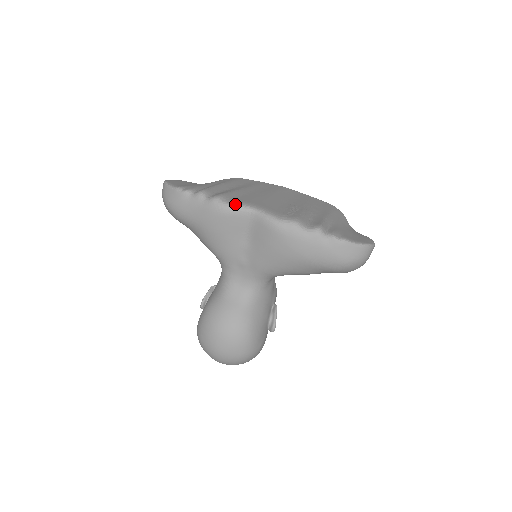
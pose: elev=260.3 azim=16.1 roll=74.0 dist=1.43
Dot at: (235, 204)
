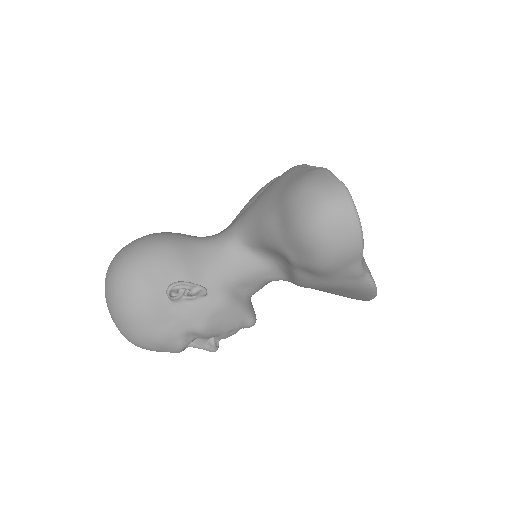
Dot at: occluded
